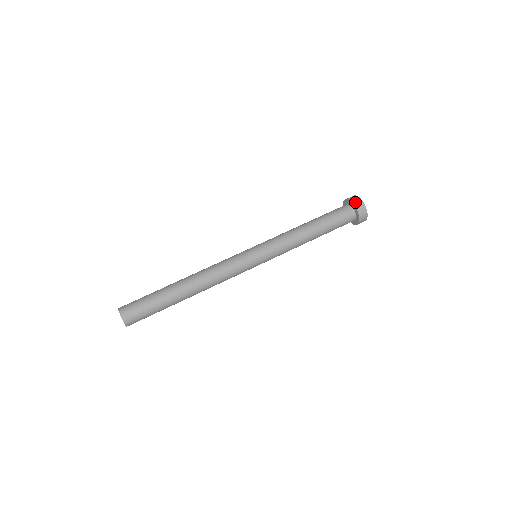
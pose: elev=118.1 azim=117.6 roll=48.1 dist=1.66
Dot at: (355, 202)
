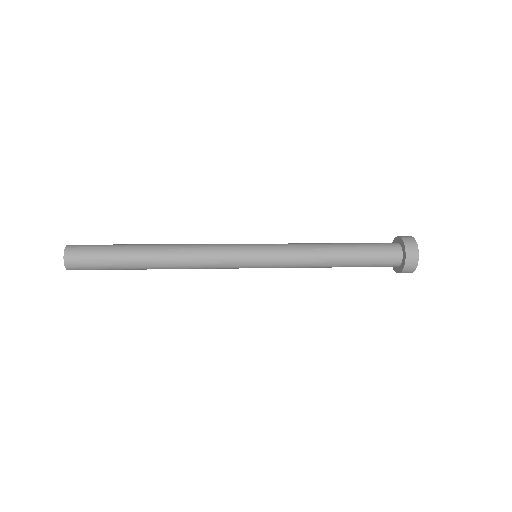
Dot at: (407, 242)
